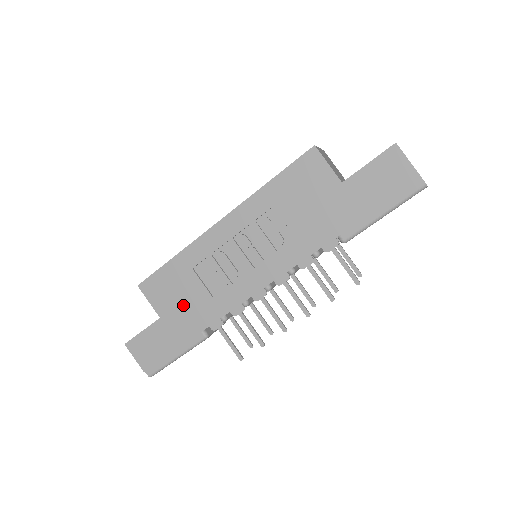
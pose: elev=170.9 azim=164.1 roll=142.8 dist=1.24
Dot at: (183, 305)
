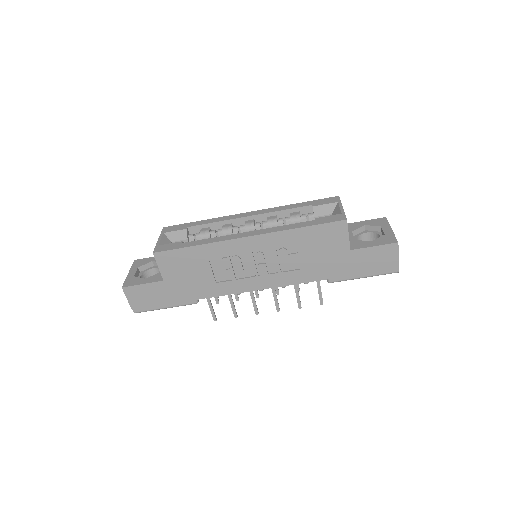
Dot at: (188, 279)
